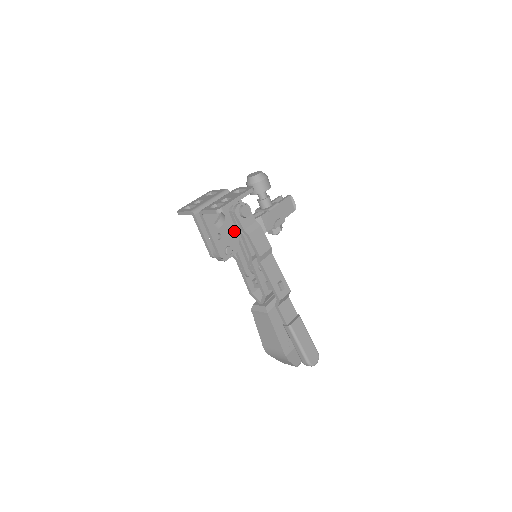
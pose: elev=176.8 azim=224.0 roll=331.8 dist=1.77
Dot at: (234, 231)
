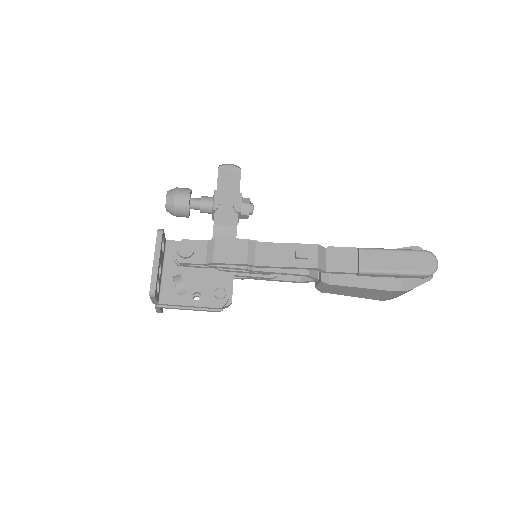
Dot at: (205, 272)
